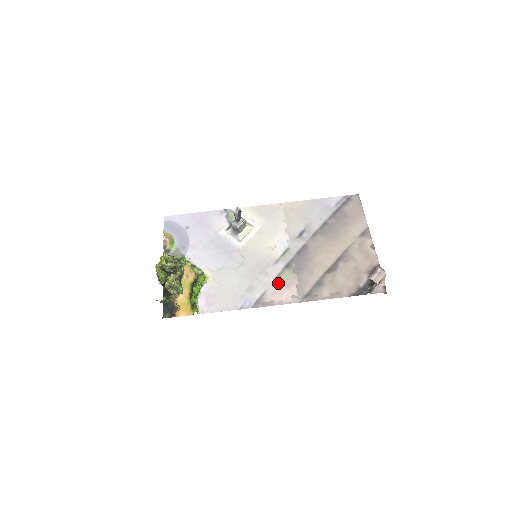
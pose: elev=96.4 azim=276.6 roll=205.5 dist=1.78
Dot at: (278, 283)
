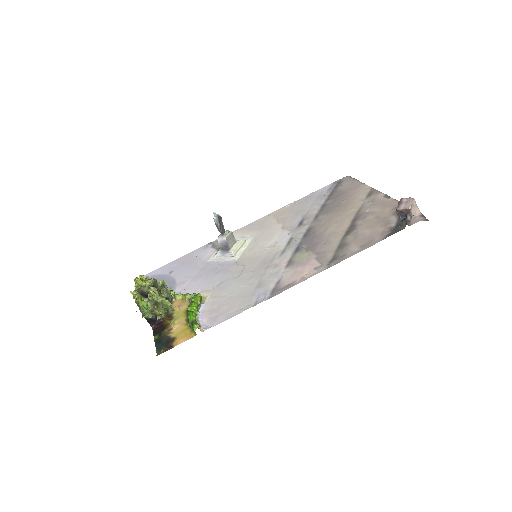
Dot at: (292, 266)
